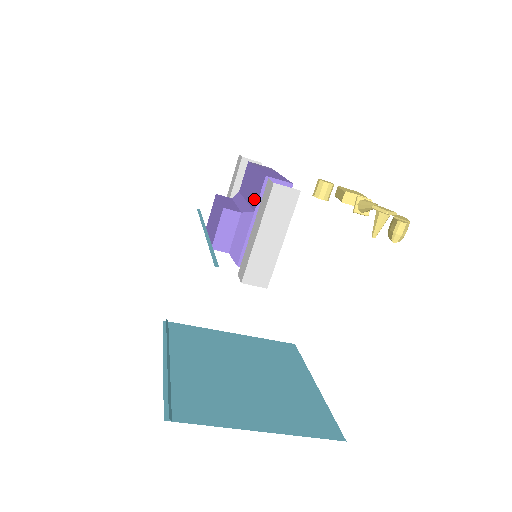
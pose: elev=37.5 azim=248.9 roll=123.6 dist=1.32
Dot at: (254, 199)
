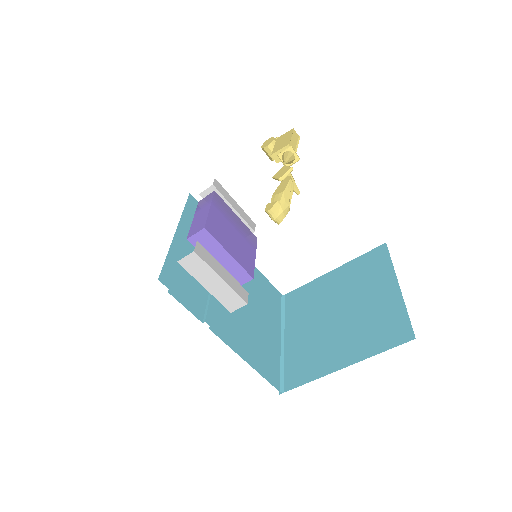
Dot at: occluded
